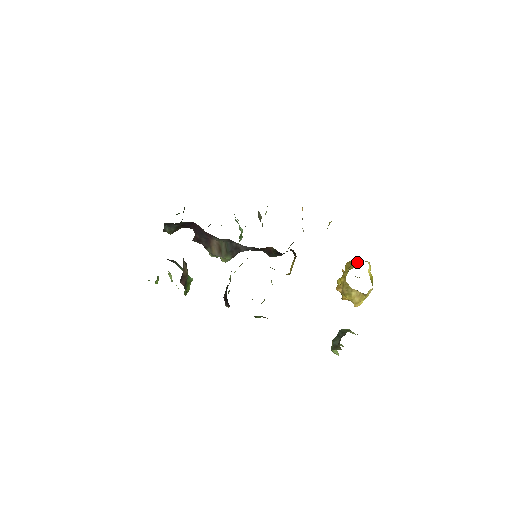
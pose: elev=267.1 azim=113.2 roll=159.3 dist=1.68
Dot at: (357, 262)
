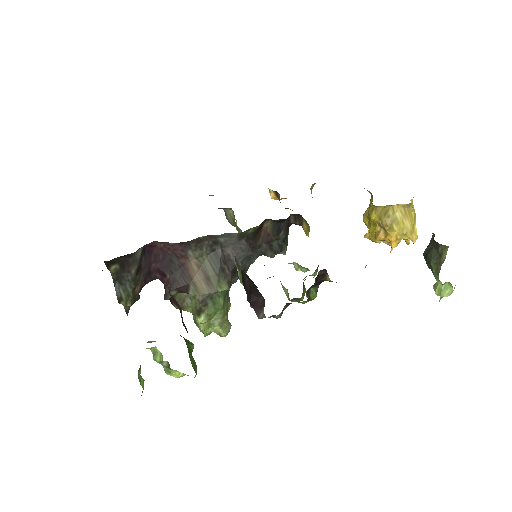
Dot at: occluded
